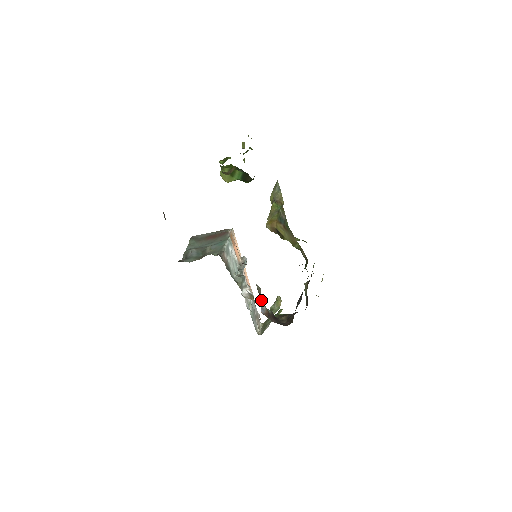
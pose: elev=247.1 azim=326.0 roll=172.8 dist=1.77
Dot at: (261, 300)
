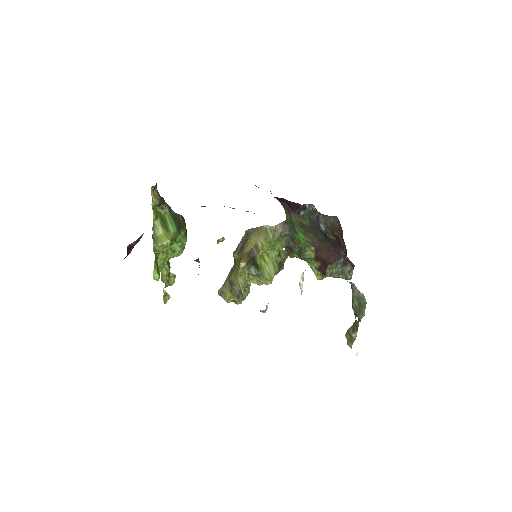
Dot at: occluded
